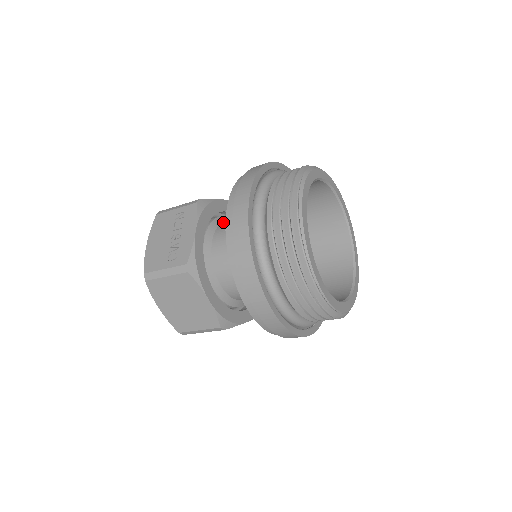
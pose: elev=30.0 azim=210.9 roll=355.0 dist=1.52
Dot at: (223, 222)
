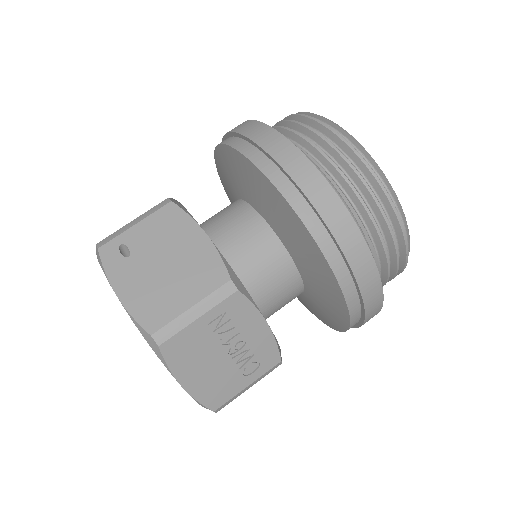
Dot at: occluded
